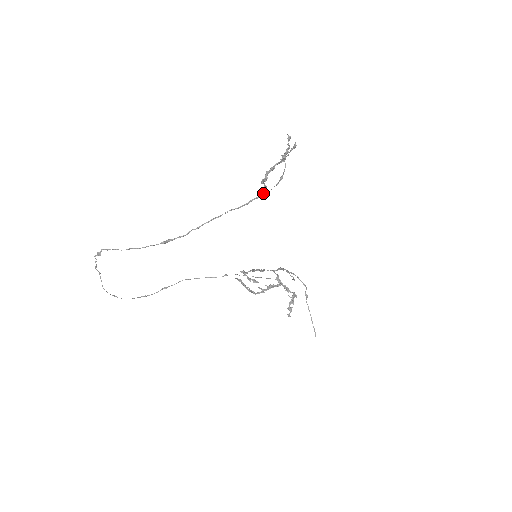
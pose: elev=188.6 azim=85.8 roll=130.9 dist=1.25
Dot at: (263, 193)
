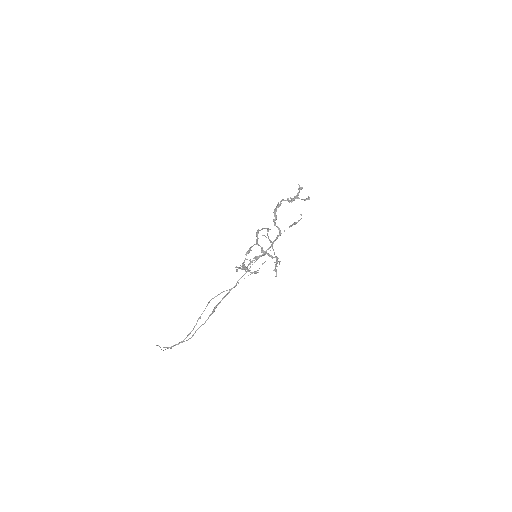
Dot at: (278, 235)
